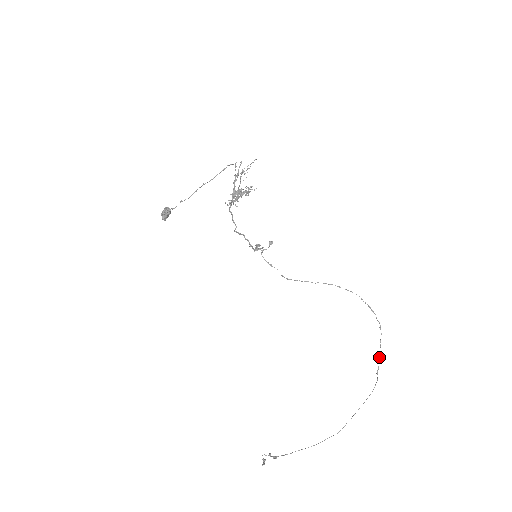
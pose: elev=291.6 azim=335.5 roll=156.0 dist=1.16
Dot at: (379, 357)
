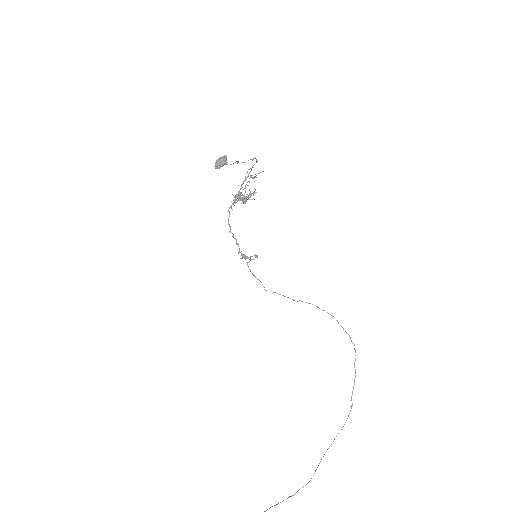
Dot at: (354, 381)
